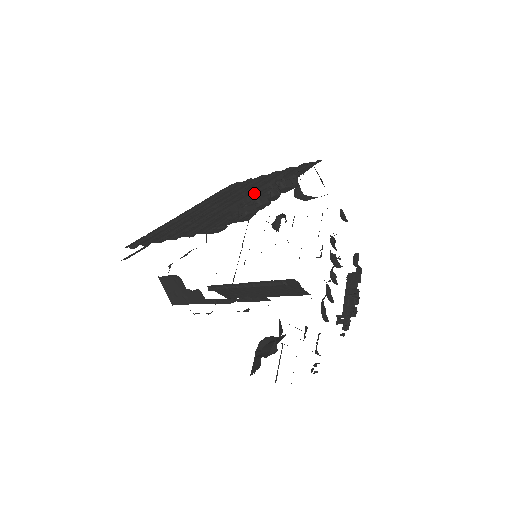
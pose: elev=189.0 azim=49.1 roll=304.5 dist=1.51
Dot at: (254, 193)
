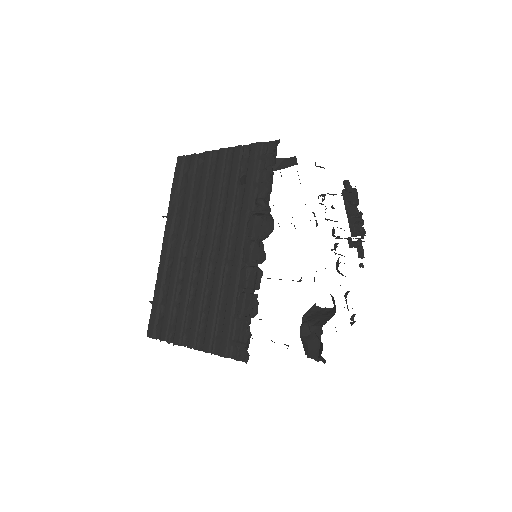
Dot at: (240, 270)
